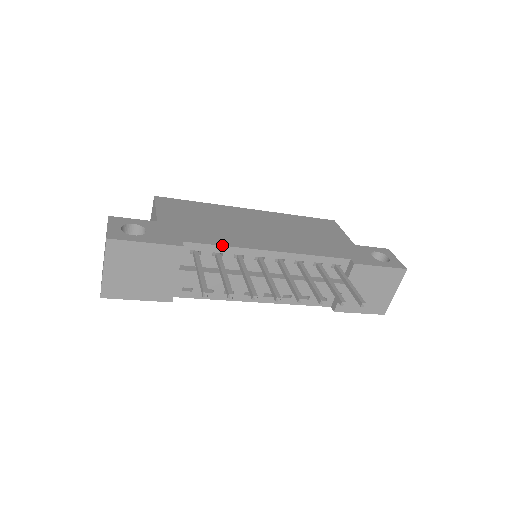
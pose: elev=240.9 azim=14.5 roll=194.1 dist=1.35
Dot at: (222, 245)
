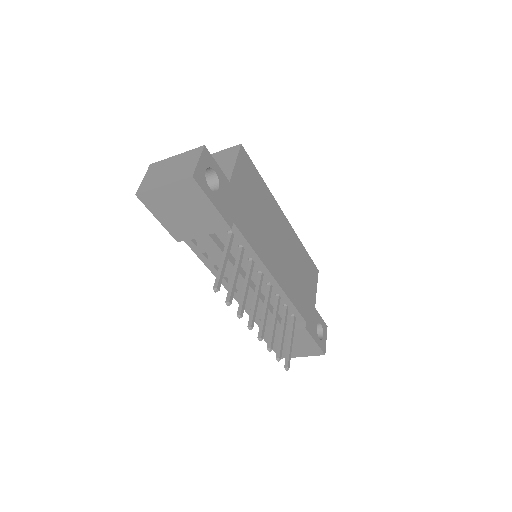
Dot at: (252, 247)
